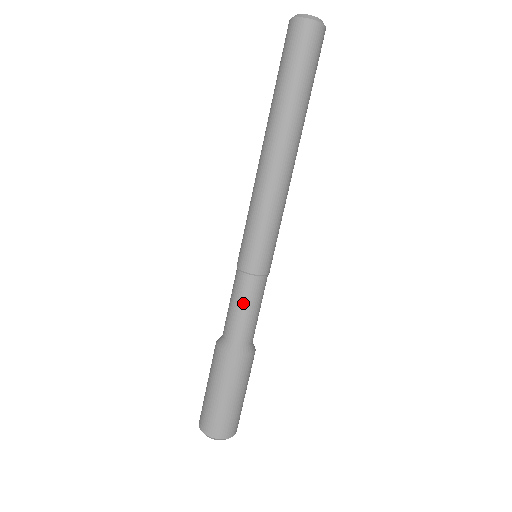
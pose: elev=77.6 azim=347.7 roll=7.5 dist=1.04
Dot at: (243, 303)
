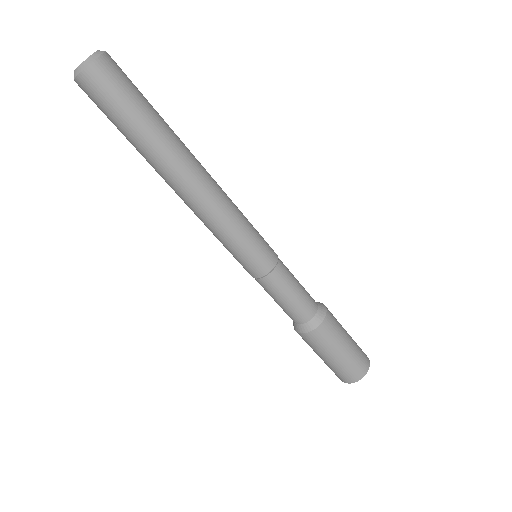
Dot at: (291, 289)
